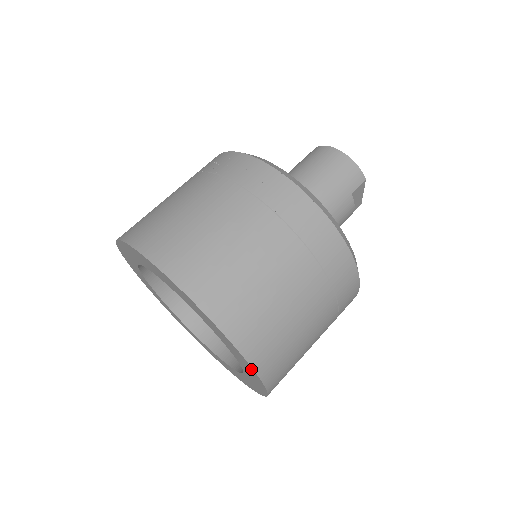
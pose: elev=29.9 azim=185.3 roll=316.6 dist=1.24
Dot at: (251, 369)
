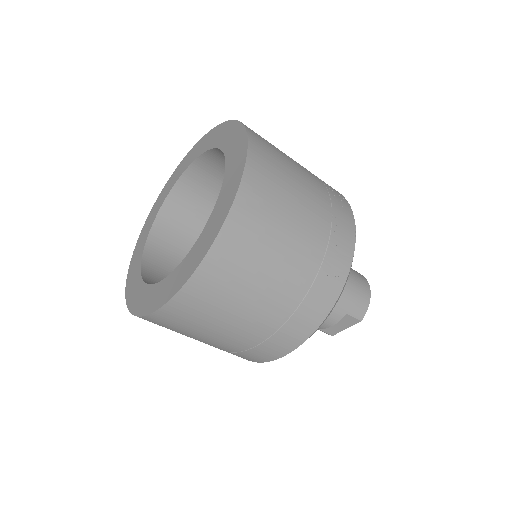
Dot at: (194, 267)
